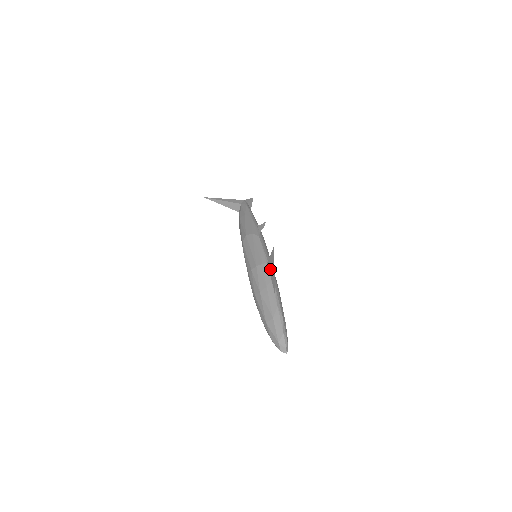
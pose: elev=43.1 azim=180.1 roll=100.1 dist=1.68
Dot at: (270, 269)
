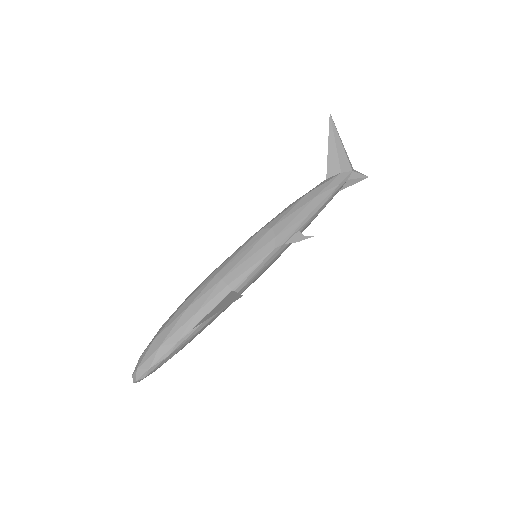
Dot at: (222, 302)
